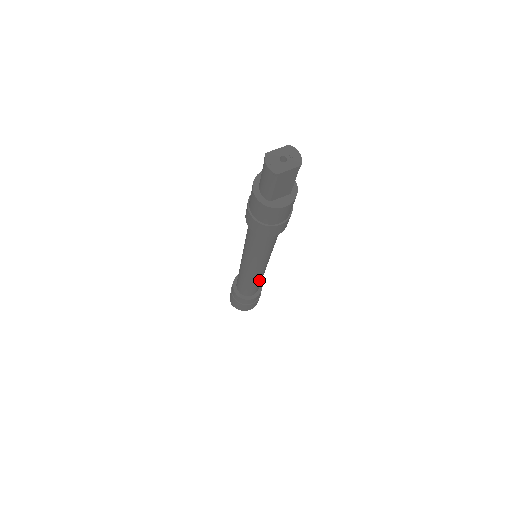
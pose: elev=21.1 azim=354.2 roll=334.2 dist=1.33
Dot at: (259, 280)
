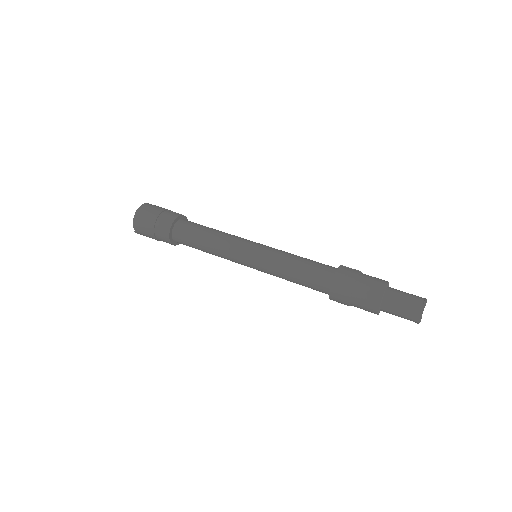
Dot at: occluded
